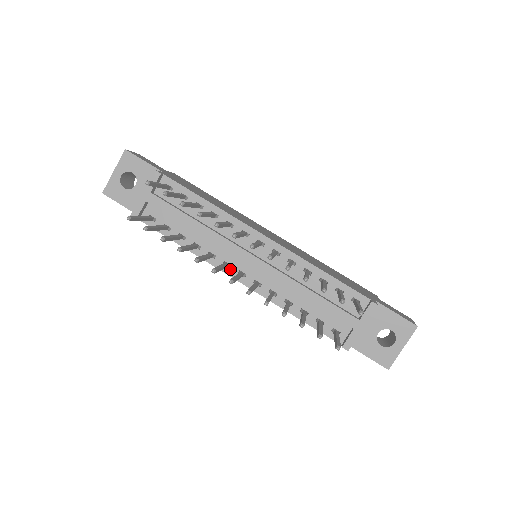
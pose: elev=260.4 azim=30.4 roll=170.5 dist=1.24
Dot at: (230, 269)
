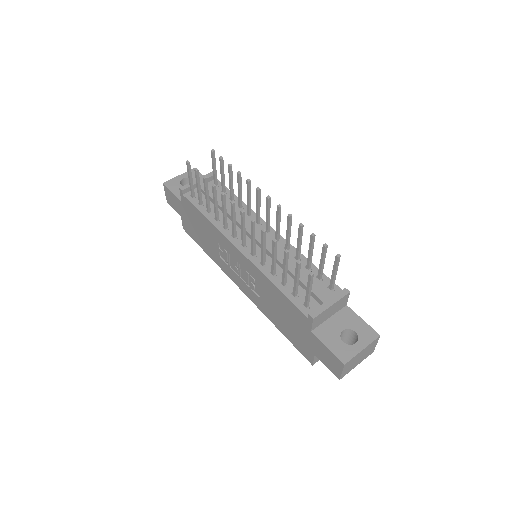
Dot at: (236, 240)
